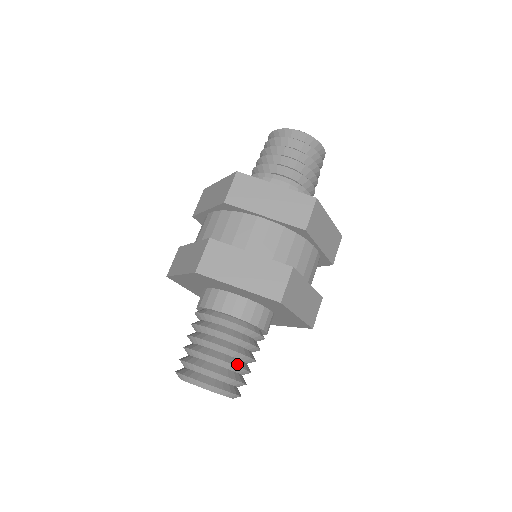
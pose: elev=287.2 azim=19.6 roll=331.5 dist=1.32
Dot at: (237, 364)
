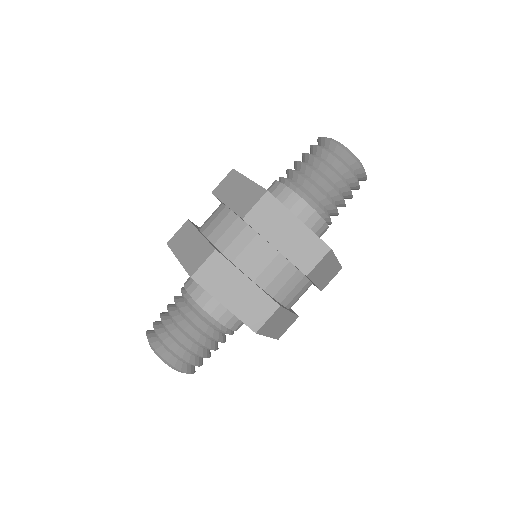
Dot at: (175, 334)
